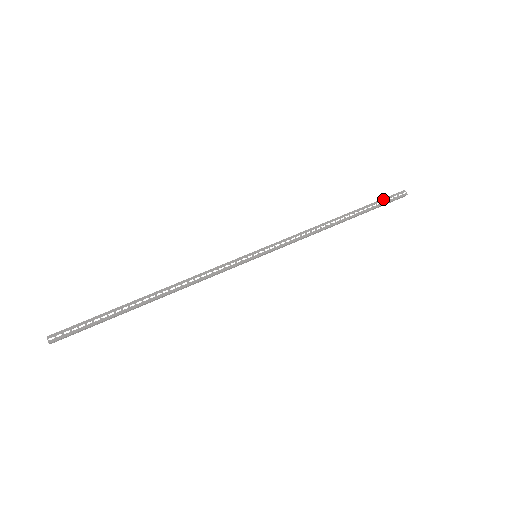
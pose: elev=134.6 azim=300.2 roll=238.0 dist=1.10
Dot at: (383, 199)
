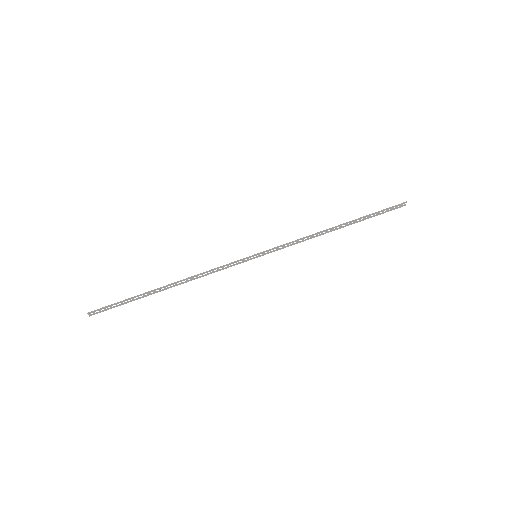
Dot at: (383, 210)
